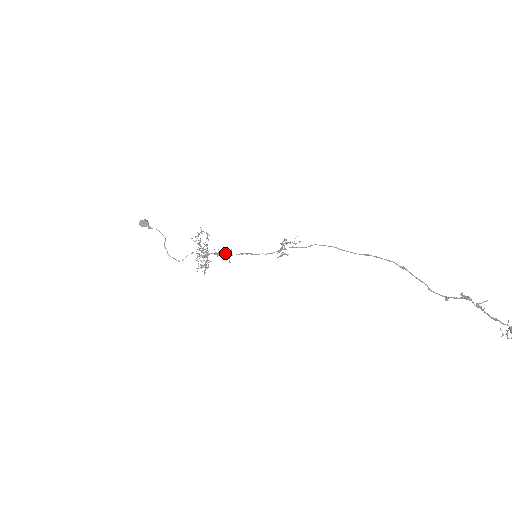
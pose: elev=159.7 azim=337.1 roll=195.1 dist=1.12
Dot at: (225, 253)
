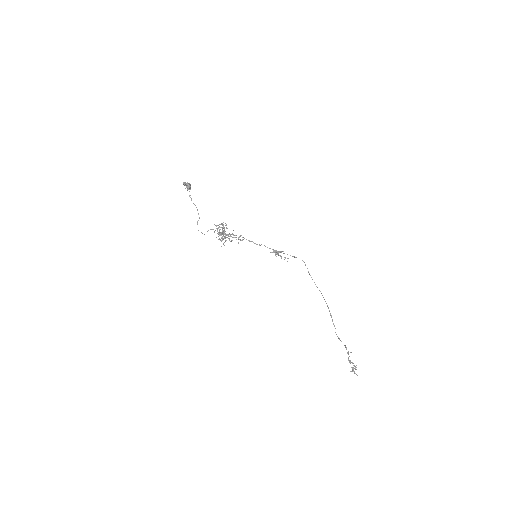
Dot at: occluded
